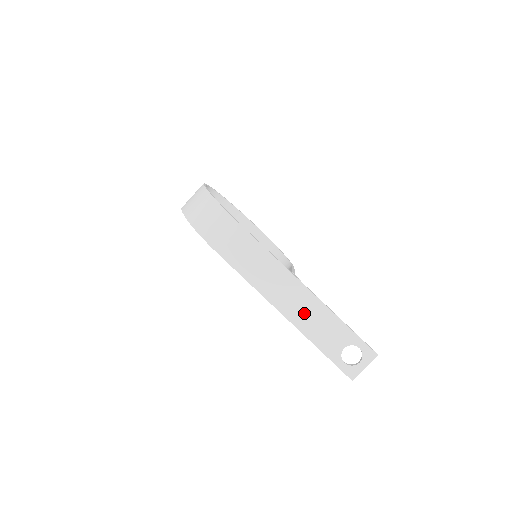
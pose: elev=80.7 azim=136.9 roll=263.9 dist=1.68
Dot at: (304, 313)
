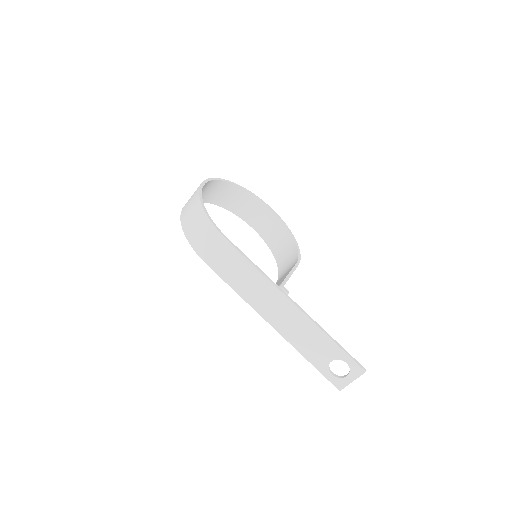
Dot at: (291, 326)
